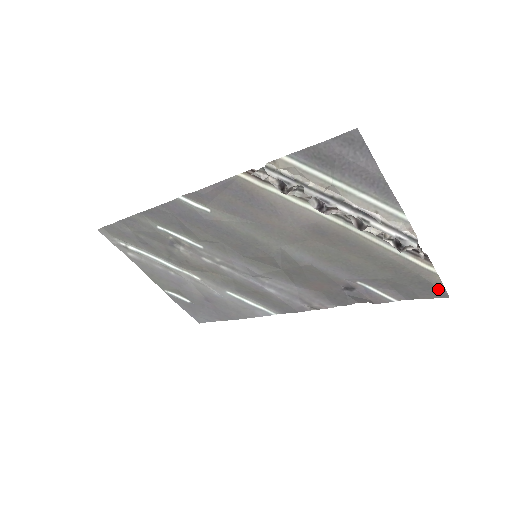
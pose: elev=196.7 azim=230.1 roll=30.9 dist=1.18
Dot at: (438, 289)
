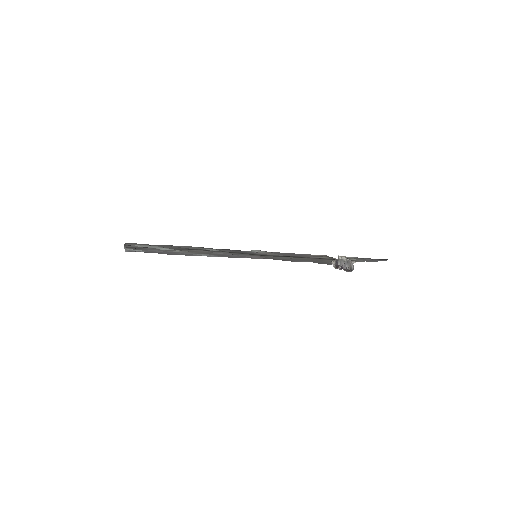
Dot at: occluded
